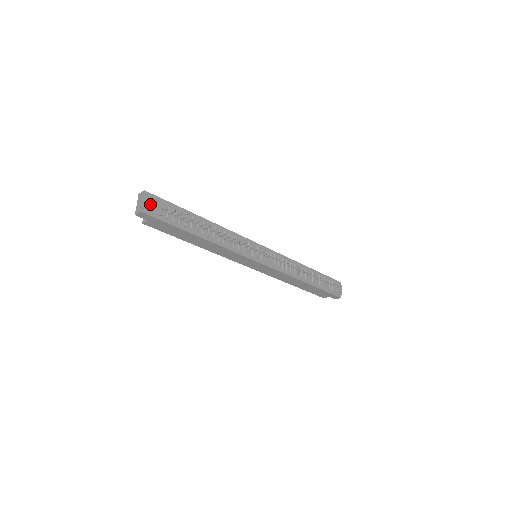
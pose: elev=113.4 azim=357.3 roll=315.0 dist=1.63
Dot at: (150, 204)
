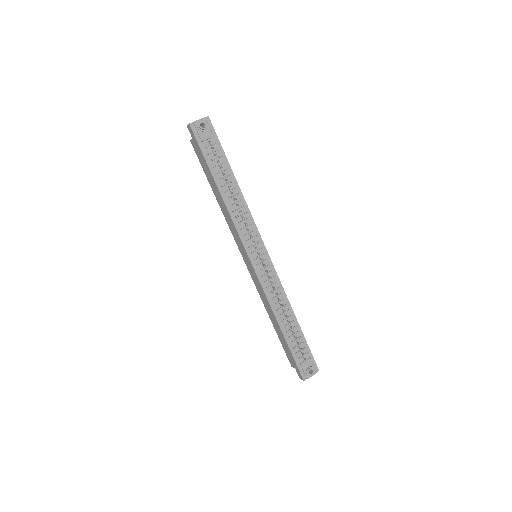
Dot at: (203, 128)
